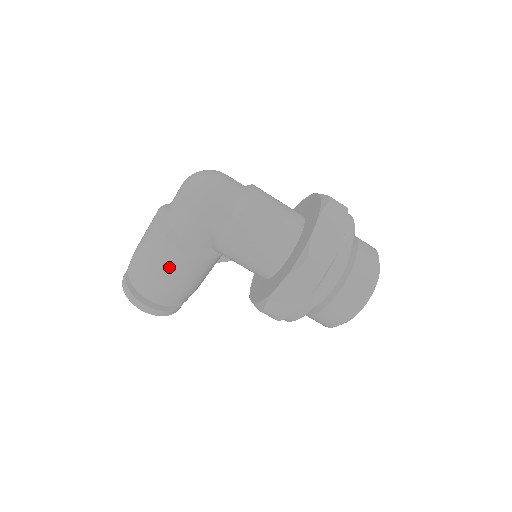
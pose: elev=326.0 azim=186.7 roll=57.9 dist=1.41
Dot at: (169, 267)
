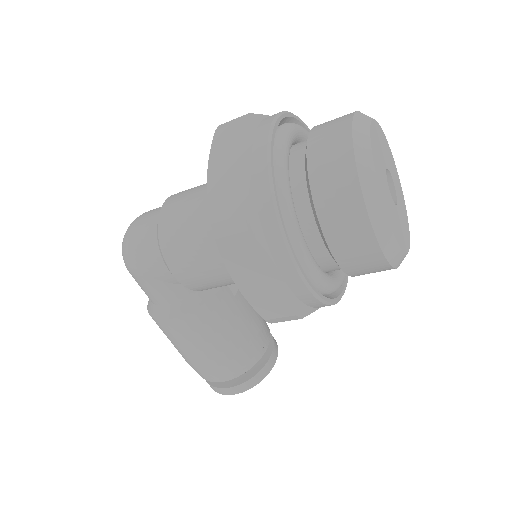
Dot at: (185, 342)
